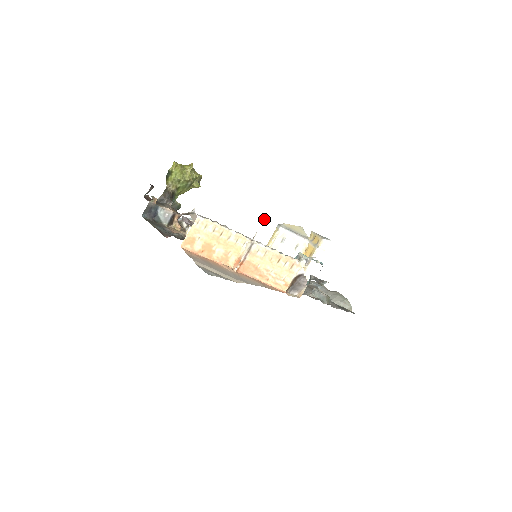
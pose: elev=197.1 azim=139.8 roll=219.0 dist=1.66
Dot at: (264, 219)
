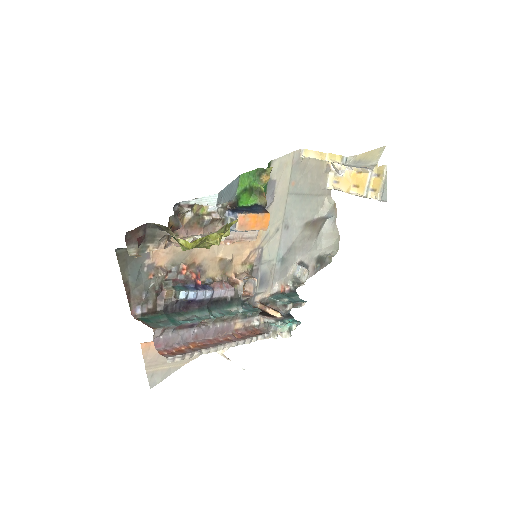
Dot at: (243, 369)
